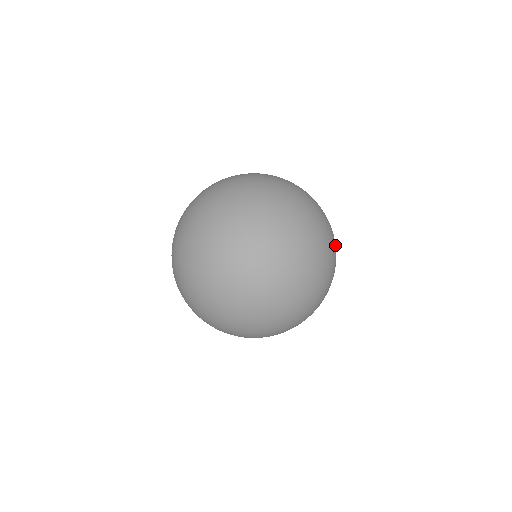
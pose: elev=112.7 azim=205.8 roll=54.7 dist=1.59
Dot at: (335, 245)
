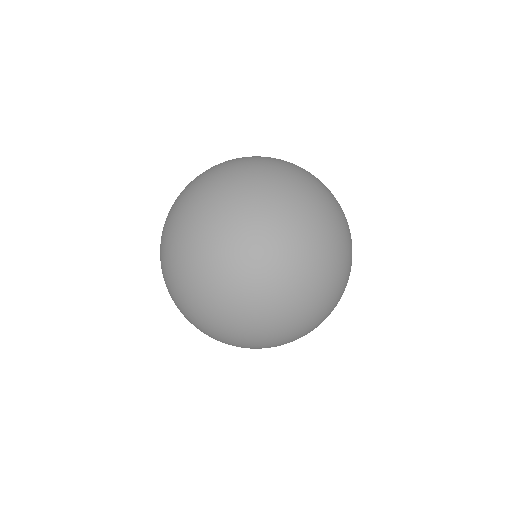
Dot at: occluded
